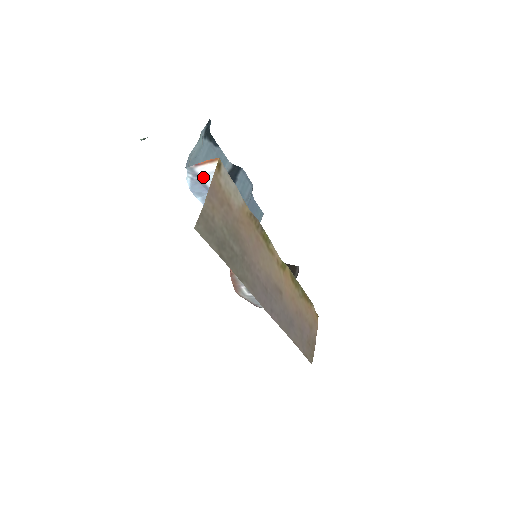
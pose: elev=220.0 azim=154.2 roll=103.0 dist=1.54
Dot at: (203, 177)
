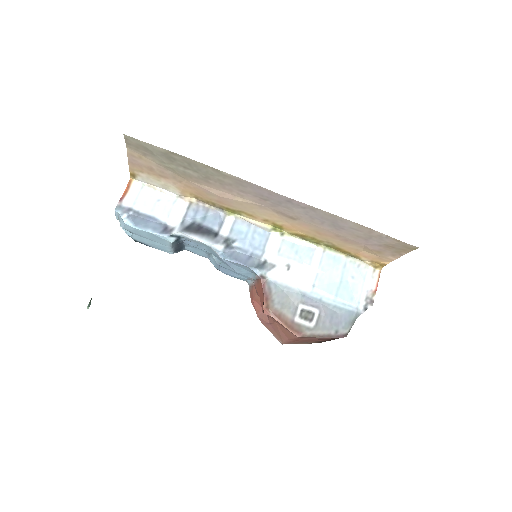
Dot at: (135, 207)
